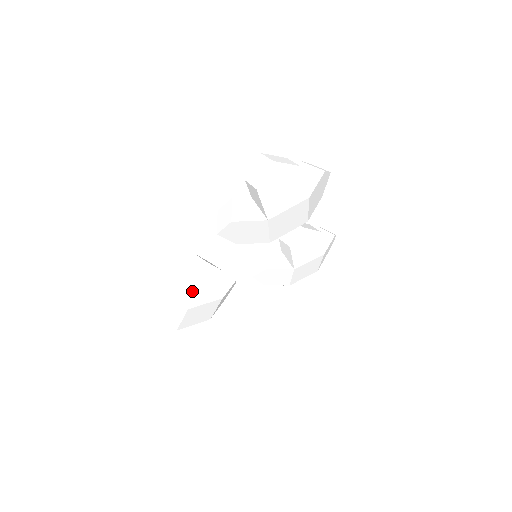
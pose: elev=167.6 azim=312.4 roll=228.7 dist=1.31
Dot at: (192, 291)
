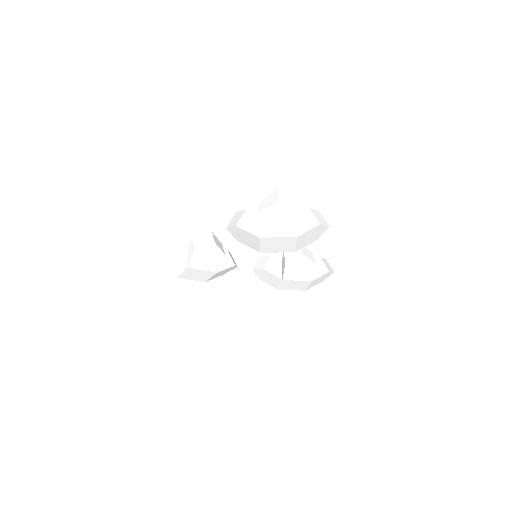
Dot at: (196, 257)
